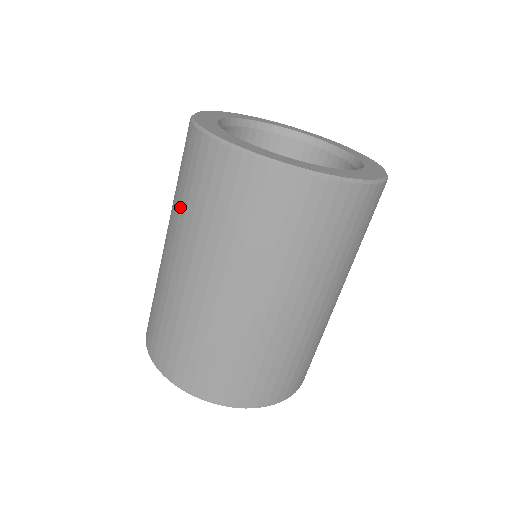
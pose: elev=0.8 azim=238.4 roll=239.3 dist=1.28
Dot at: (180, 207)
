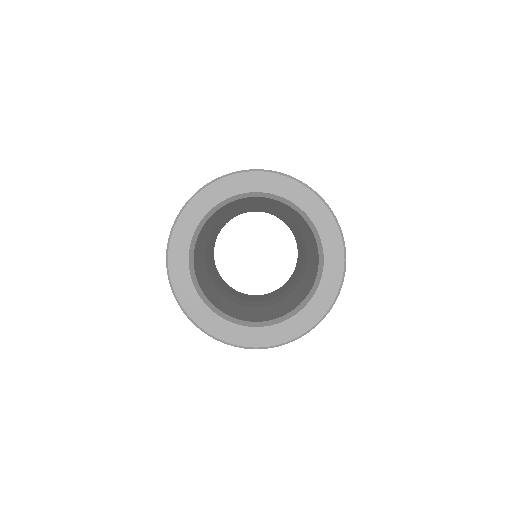
Dot at: occluded
